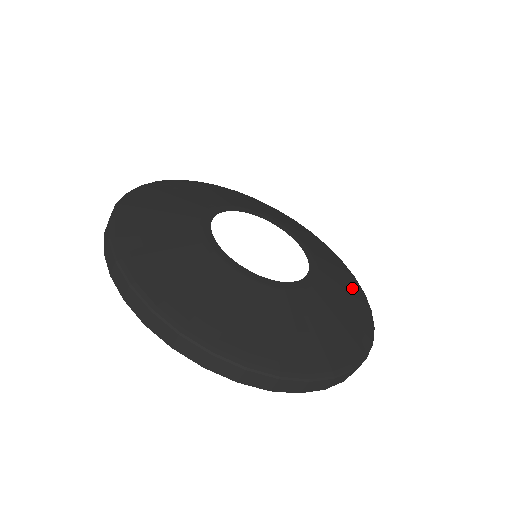
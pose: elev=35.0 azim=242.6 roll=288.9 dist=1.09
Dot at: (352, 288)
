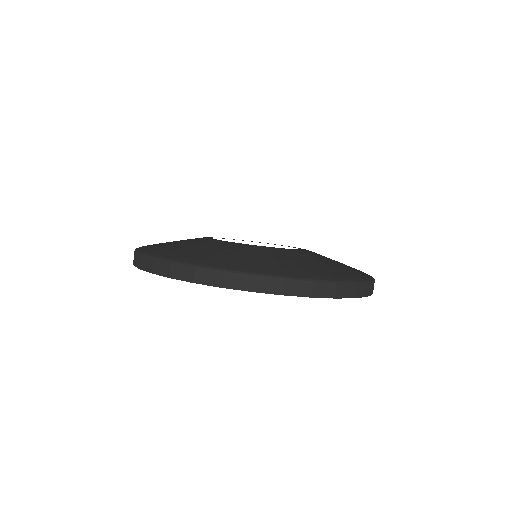
Dot at: occluded
